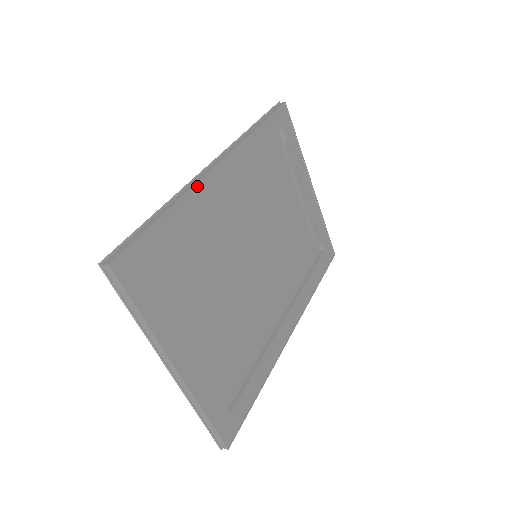
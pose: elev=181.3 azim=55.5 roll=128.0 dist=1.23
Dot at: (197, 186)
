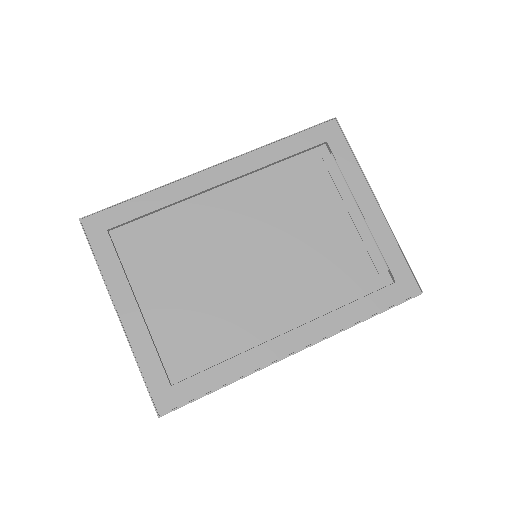
Dot at: (182, 181)
